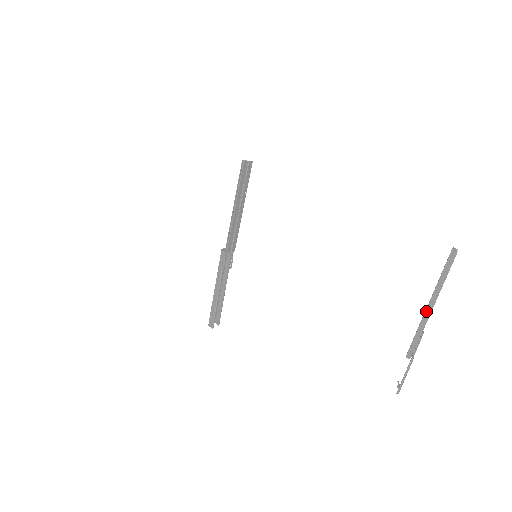
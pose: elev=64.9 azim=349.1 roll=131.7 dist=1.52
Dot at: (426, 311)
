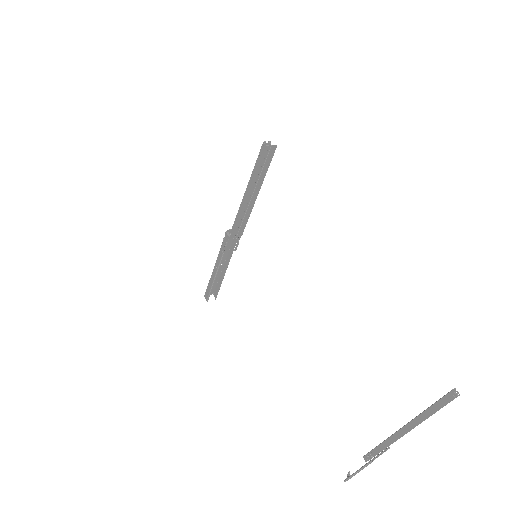
Dot at: (398, 431)
